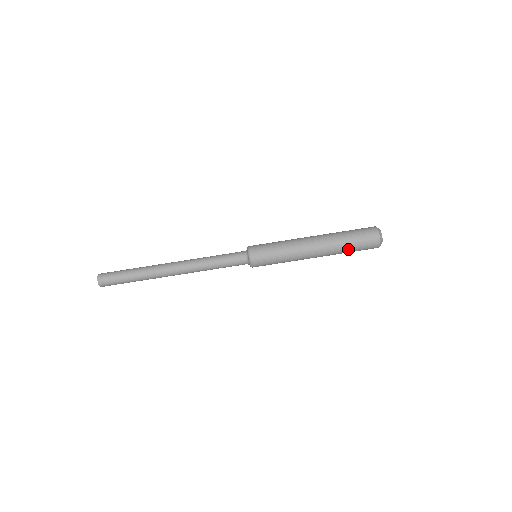
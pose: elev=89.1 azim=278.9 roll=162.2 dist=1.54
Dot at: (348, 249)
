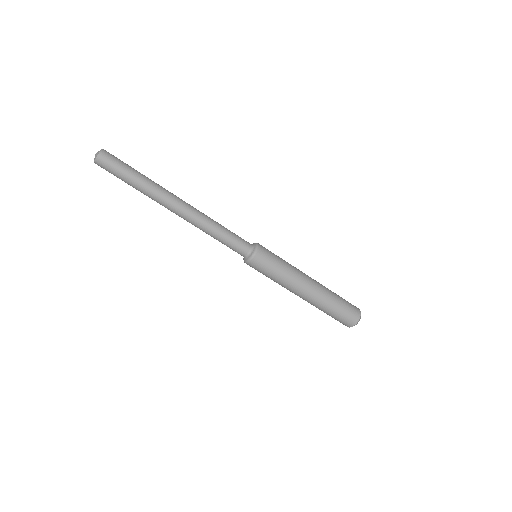
Dot at: (324, 312)
